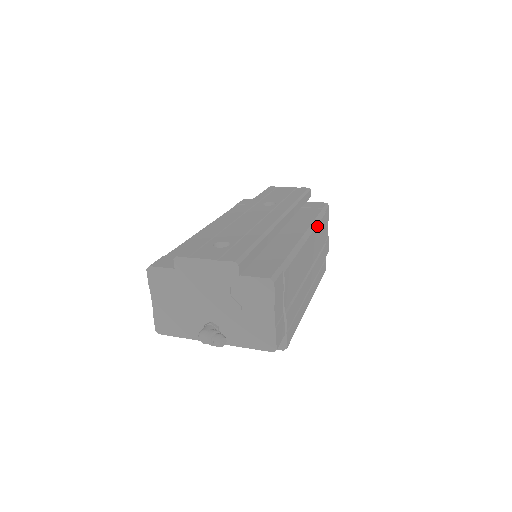
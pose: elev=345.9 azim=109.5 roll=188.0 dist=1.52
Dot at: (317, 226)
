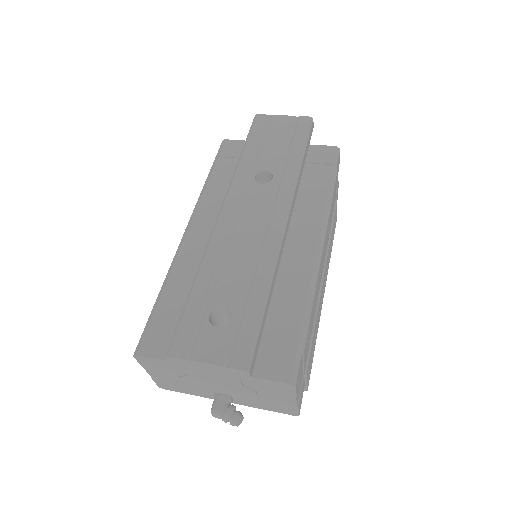
Dot at: (330, 210)
